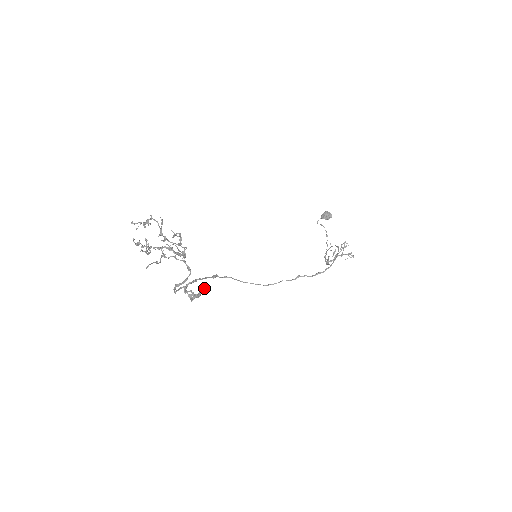
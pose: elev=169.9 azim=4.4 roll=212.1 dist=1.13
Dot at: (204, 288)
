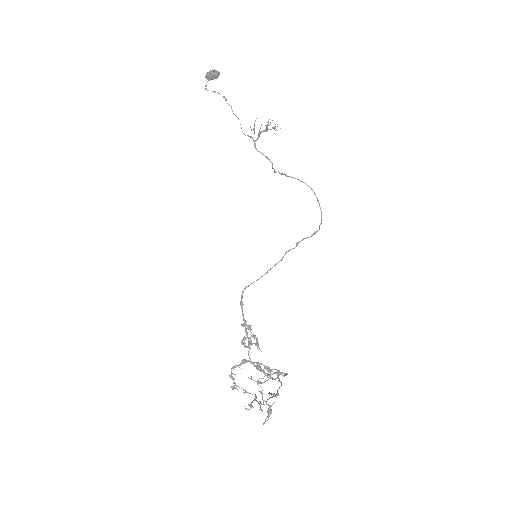
Dot at: occluded
